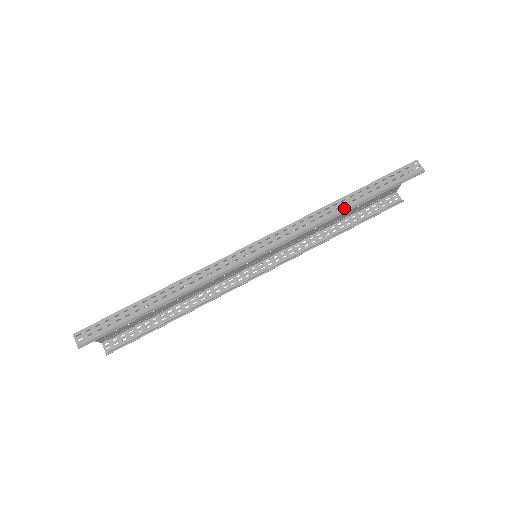
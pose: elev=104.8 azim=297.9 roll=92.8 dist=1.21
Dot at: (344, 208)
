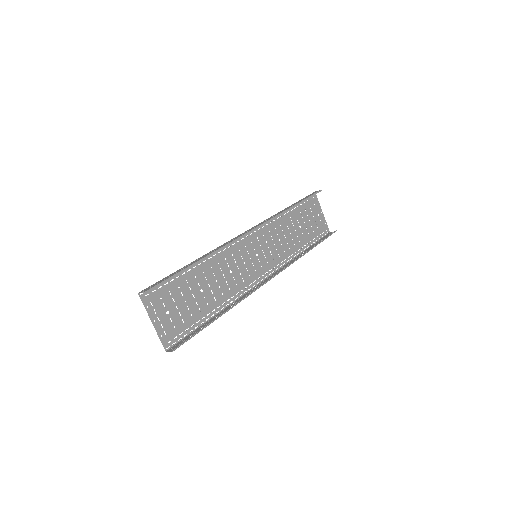
Dot at: (289, 208)
